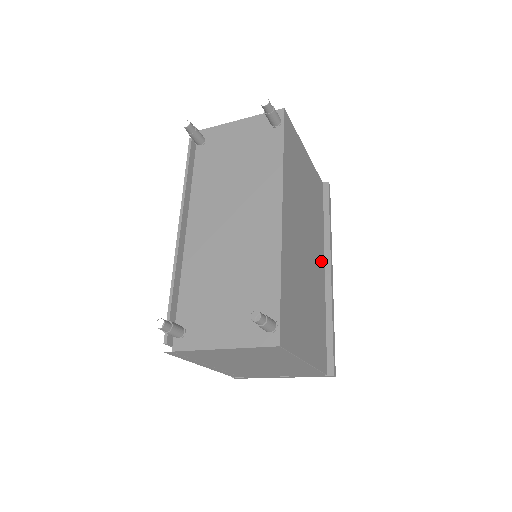
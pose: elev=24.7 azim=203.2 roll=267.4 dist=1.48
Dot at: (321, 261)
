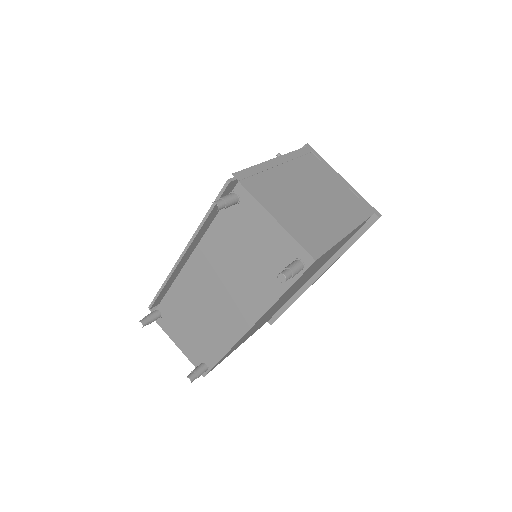
Dot at: (311, 276)
